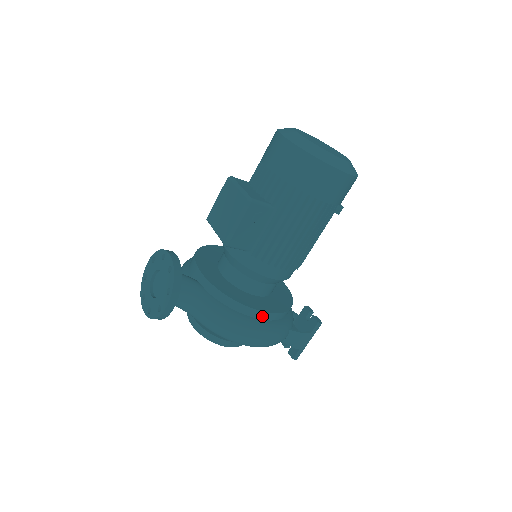
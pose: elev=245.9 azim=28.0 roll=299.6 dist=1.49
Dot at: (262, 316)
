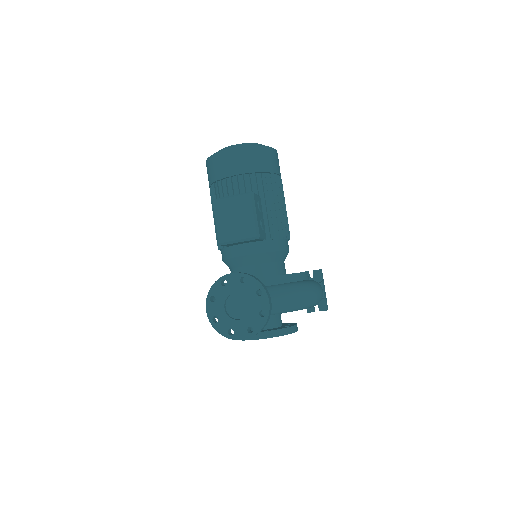
Dot at: (306, 277)
